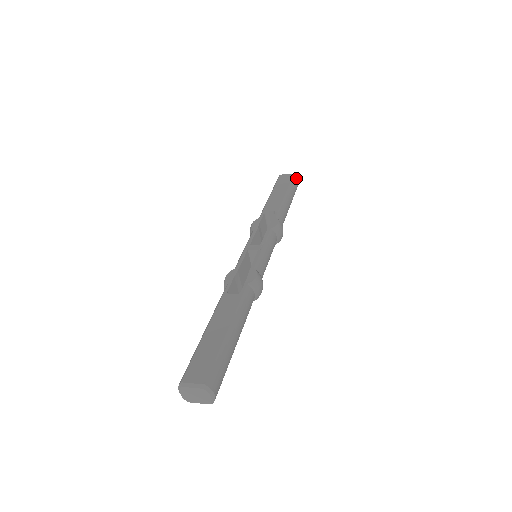
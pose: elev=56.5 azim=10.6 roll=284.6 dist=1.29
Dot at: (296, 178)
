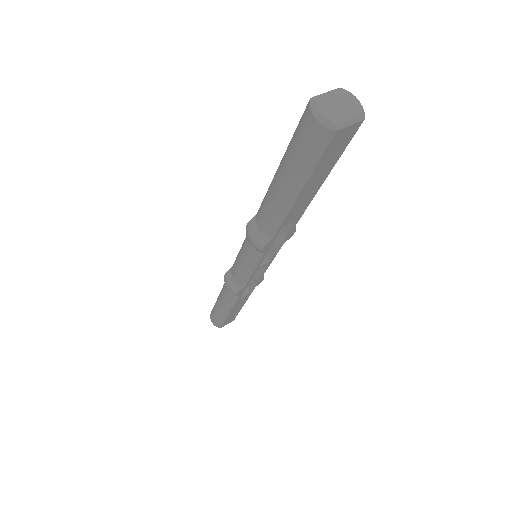
Dot at: occluded
